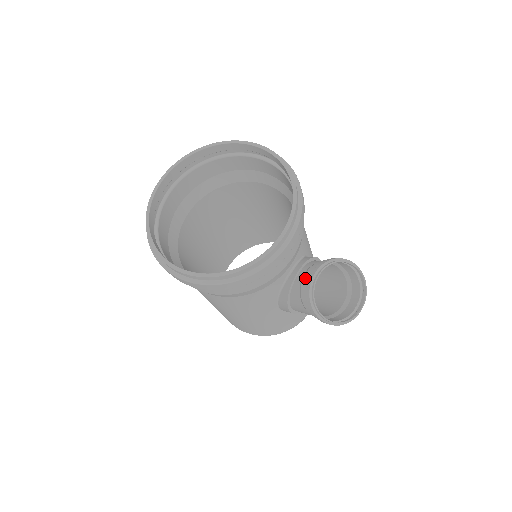
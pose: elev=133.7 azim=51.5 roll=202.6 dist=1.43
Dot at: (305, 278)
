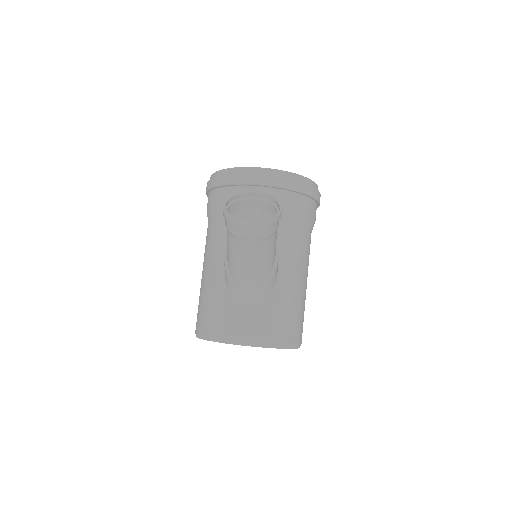
Dot at: (249, 206)
